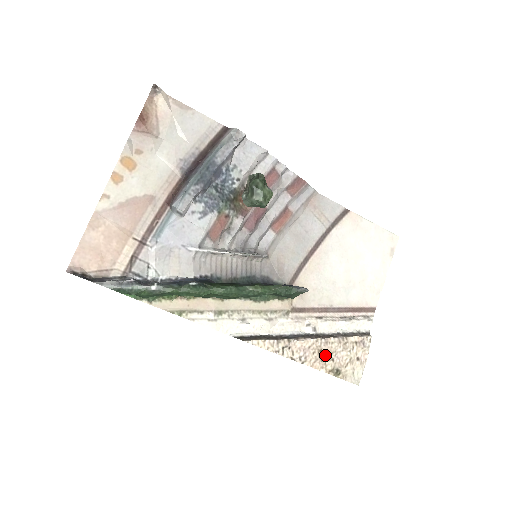
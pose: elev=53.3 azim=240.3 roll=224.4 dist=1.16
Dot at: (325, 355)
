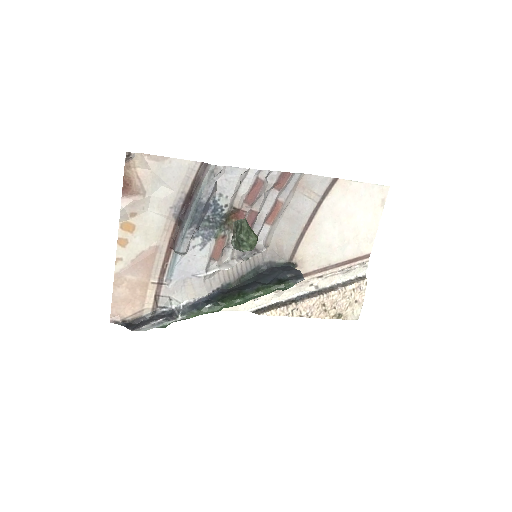
Dot at: (328, 306)
